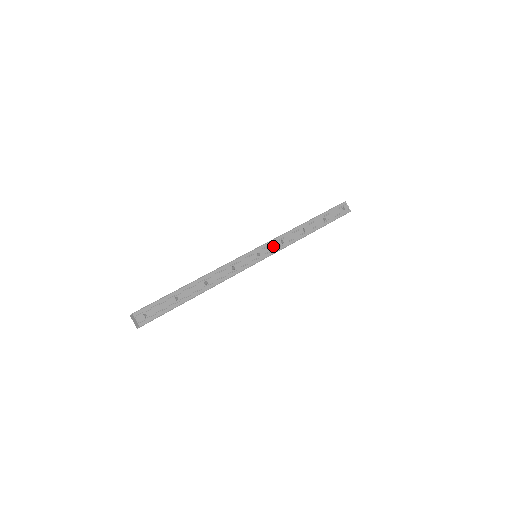
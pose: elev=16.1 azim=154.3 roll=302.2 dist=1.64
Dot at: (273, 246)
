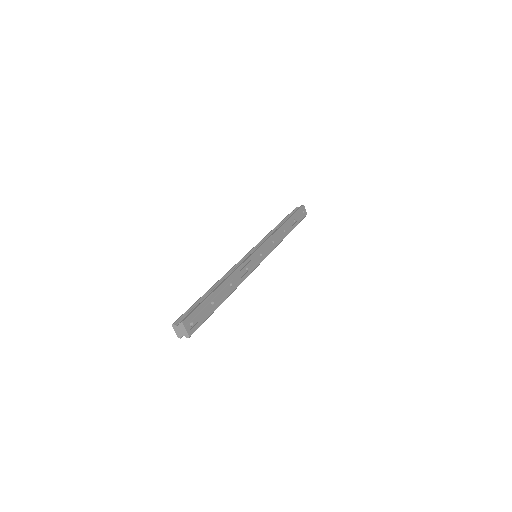
Dot at: (268, 246)
